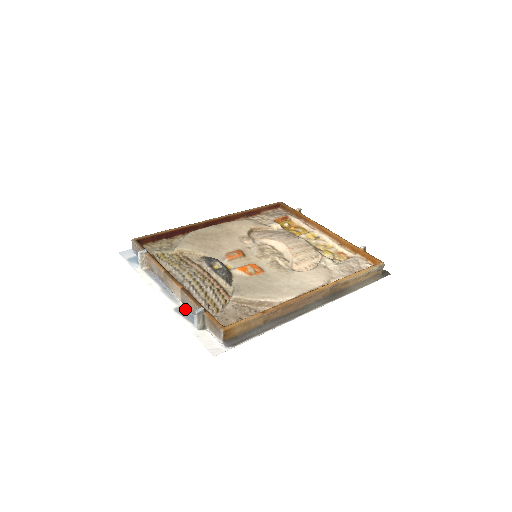
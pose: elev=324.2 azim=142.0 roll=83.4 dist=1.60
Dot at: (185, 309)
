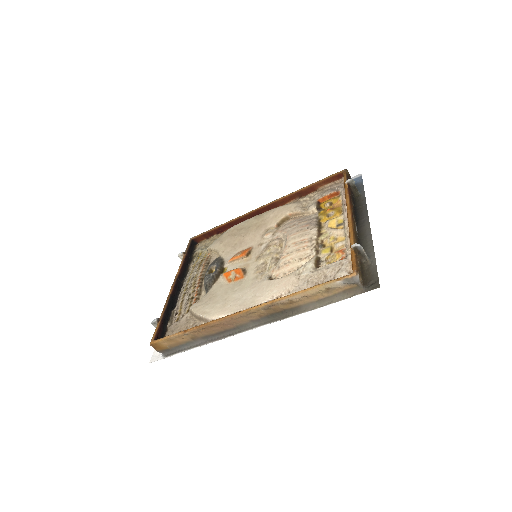
Dot at: occluded
